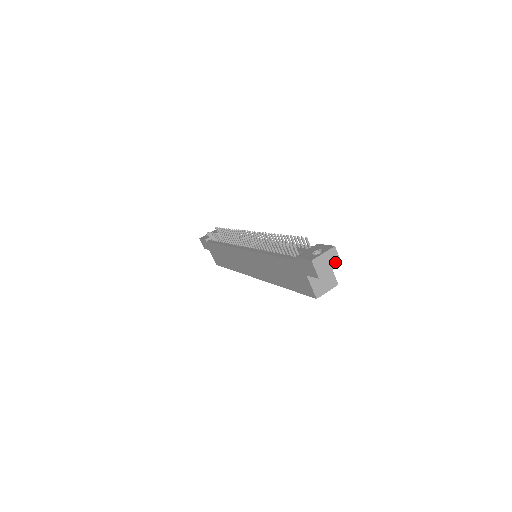
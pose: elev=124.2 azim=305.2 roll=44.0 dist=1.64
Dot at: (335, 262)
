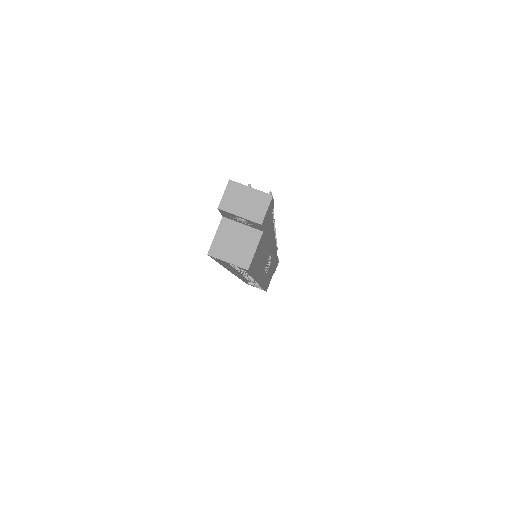
Dot at: (255, 213)
